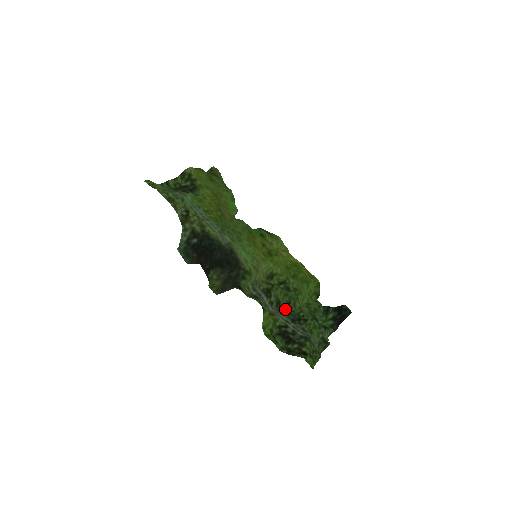
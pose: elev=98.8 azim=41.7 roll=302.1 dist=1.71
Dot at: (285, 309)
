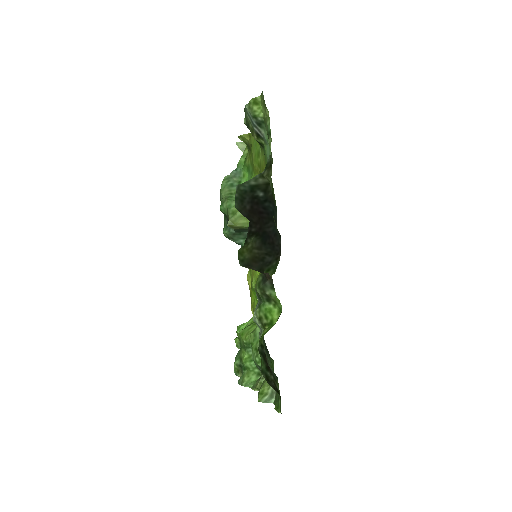
Dot at: occluded
